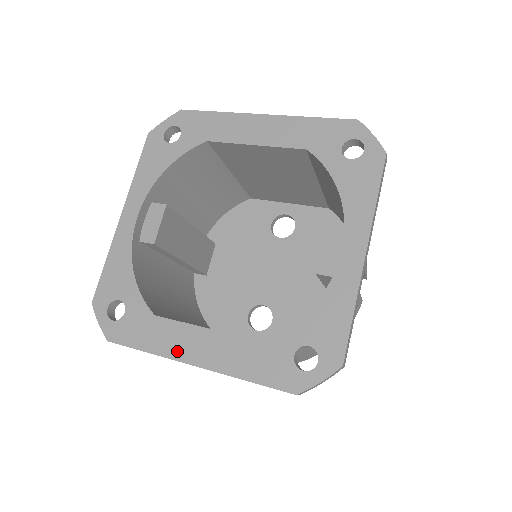
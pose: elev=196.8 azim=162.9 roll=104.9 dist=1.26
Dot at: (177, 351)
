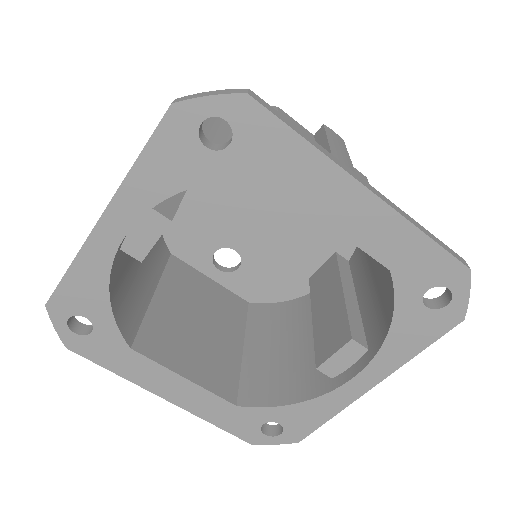
Dot at: (150, 384)
